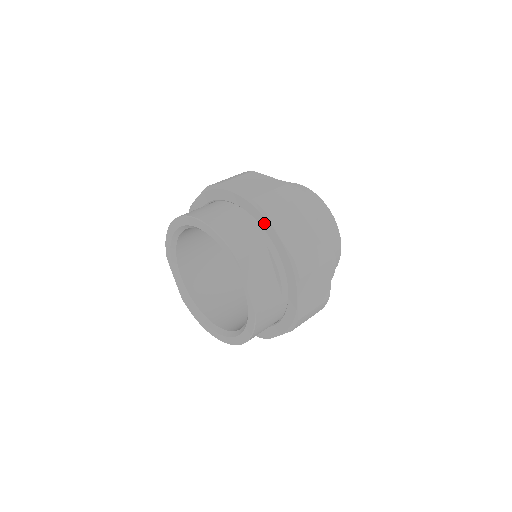
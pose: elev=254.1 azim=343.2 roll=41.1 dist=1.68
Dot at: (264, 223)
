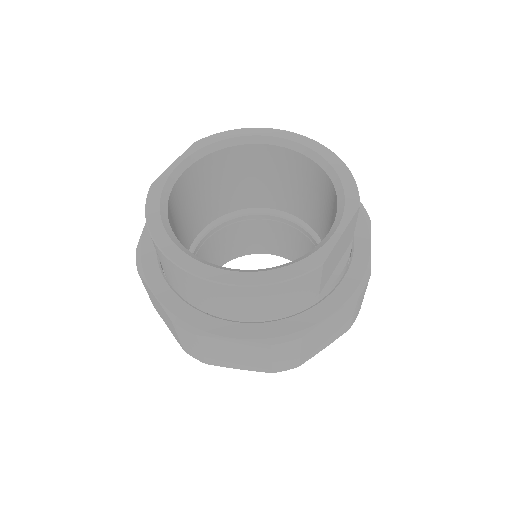
Dot at: (360, 226)
